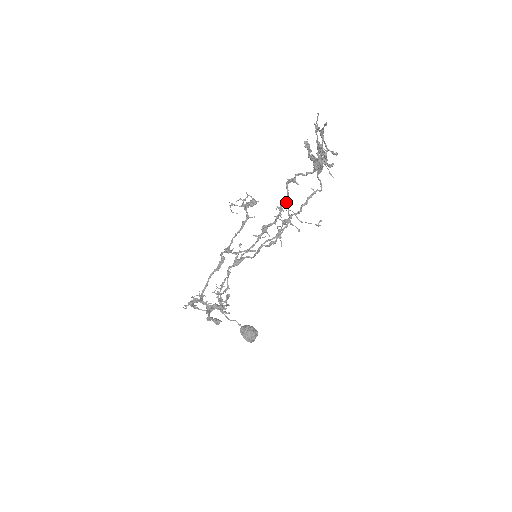
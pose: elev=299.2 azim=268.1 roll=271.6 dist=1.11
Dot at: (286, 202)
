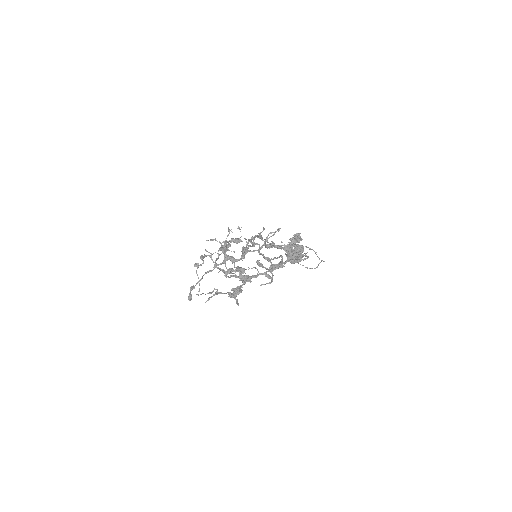
Dot at: (245, 269)
